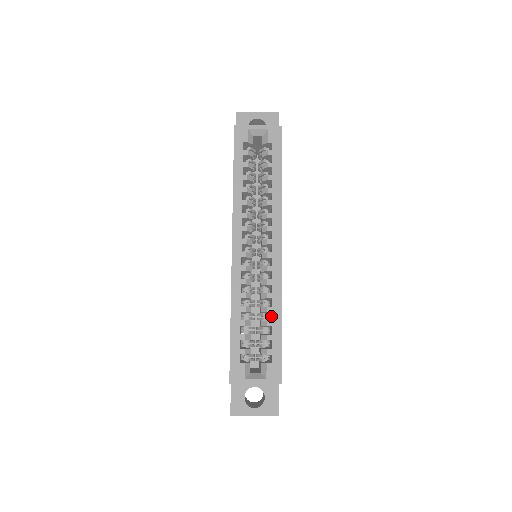
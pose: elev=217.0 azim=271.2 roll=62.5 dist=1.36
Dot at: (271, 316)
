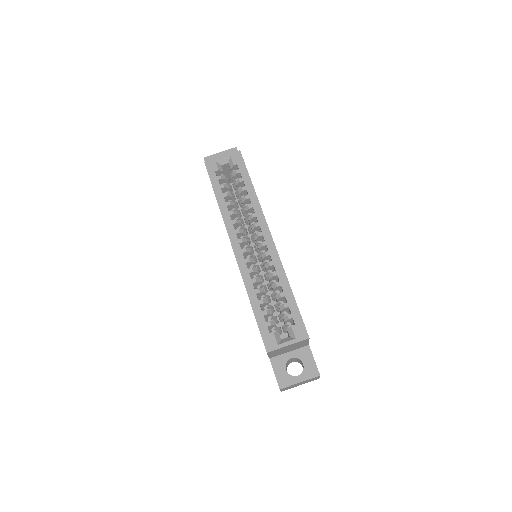
Dot at: (282, 289)
